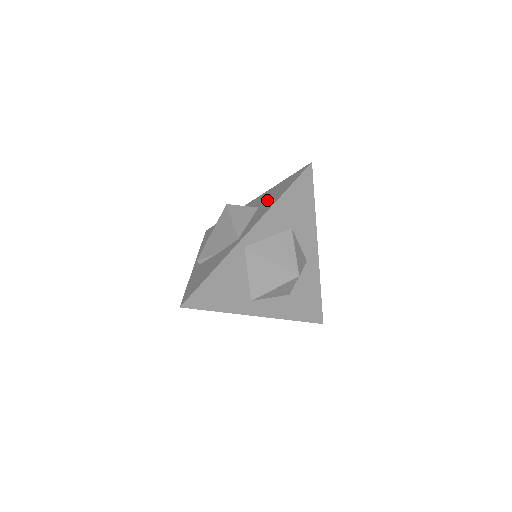
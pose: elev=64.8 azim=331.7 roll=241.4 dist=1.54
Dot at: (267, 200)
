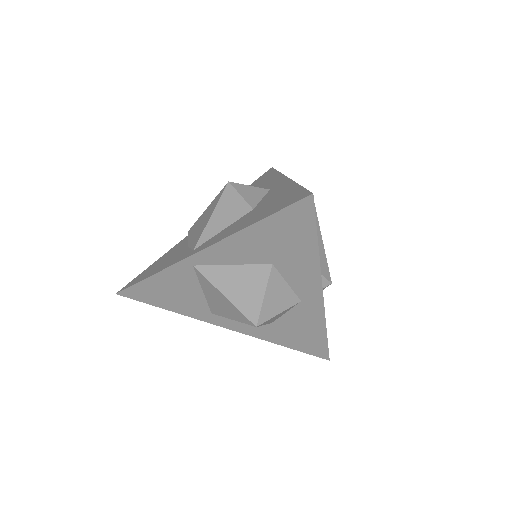
Dot at: (259, 208)
